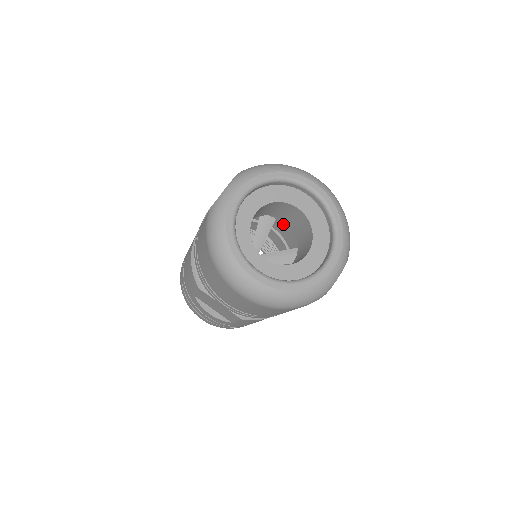
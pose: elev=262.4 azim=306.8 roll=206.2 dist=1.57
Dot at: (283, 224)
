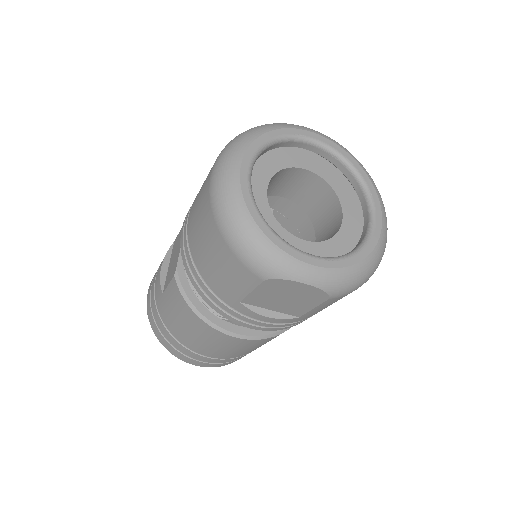
Dot at: occluded
